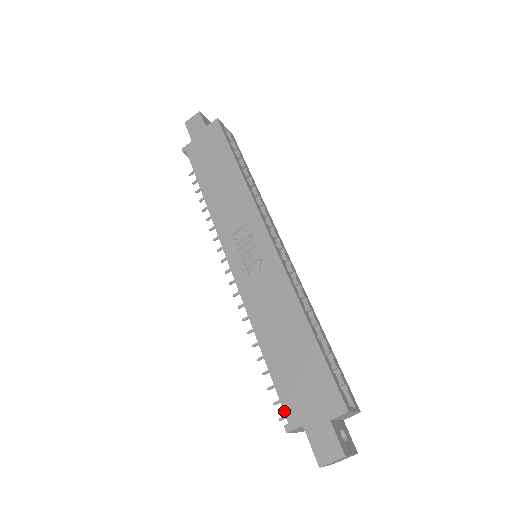
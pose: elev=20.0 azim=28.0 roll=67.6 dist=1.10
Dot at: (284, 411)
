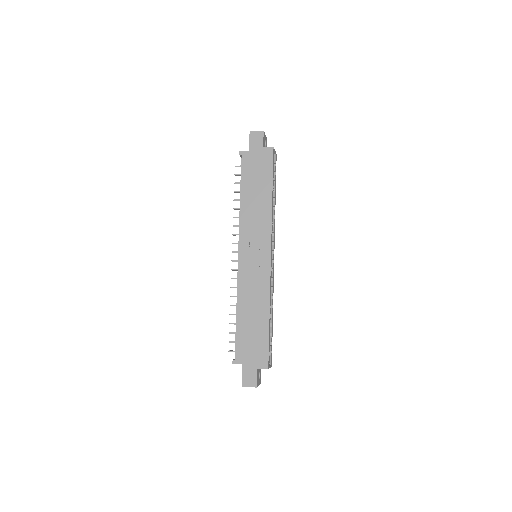
Dot at: (236, 353)
